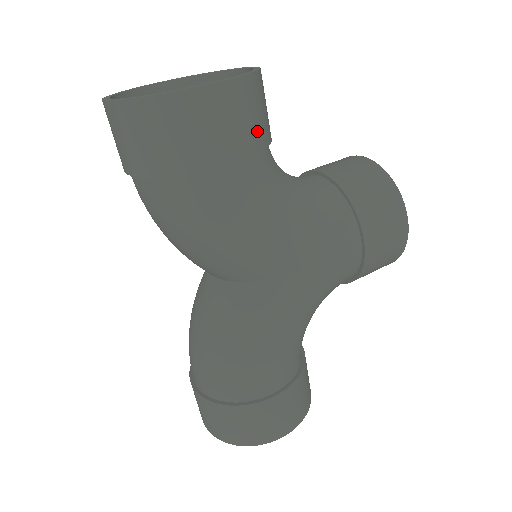
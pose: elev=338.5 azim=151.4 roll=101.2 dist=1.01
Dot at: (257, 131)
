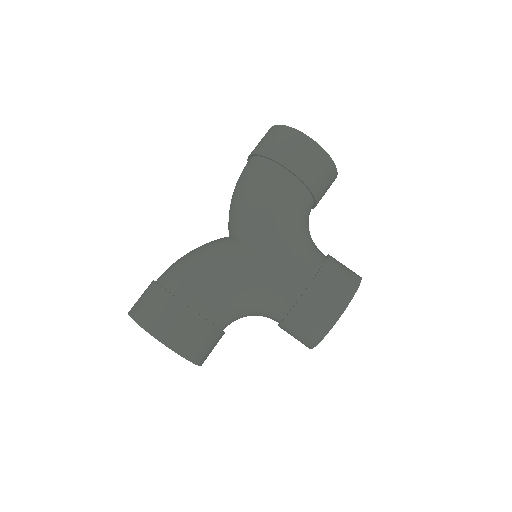
Dot at: (309, 173)
